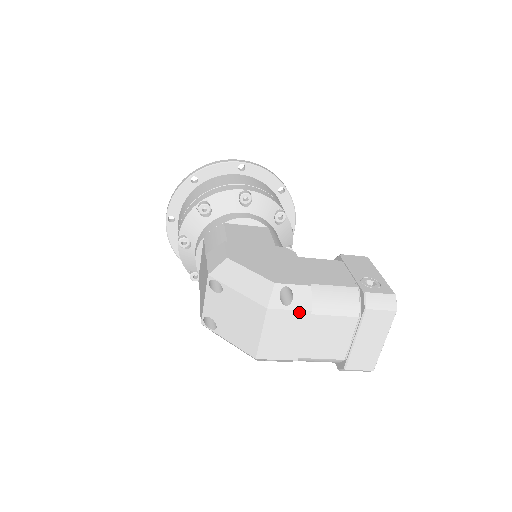
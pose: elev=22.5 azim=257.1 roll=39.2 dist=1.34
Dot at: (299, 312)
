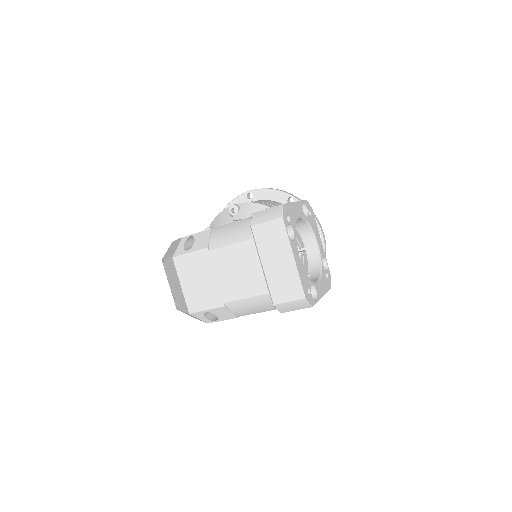
Dot at: (198, 252)
